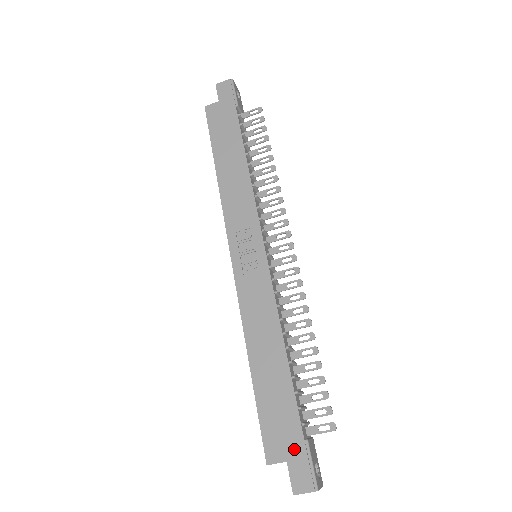
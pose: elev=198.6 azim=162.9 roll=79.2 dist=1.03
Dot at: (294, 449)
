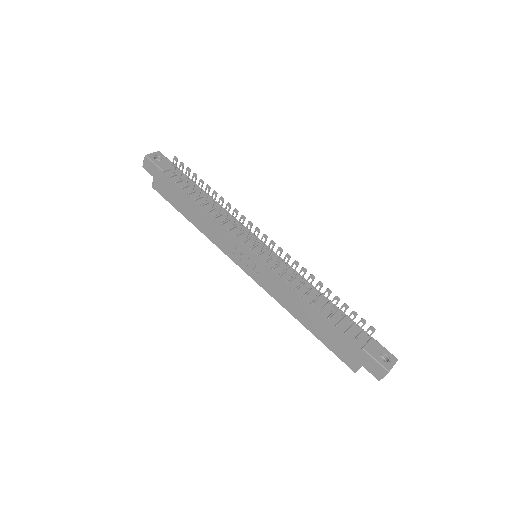
Dot at: (360, 358)
